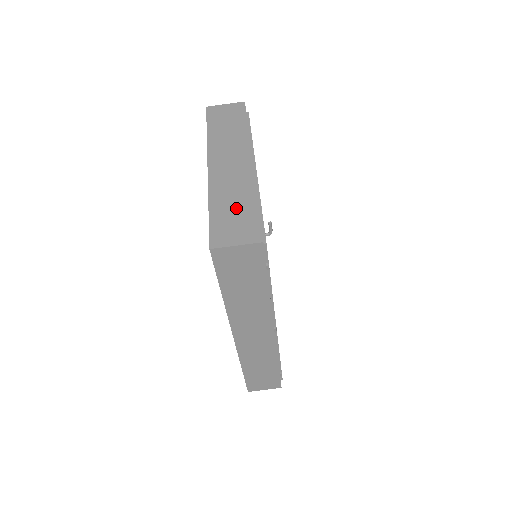
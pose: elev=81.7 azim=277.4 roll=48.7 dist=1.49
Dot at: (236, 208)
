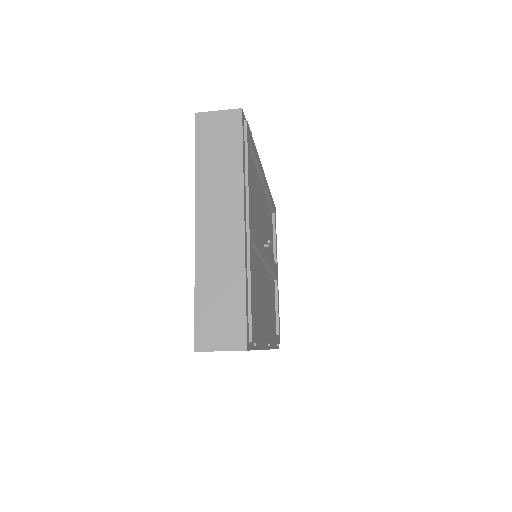
Dot at: (223, 298)
